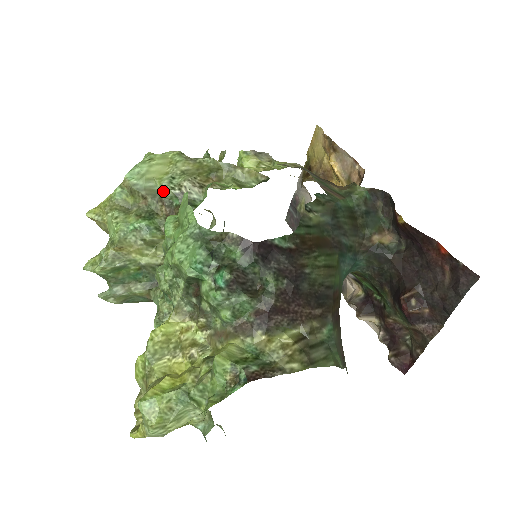
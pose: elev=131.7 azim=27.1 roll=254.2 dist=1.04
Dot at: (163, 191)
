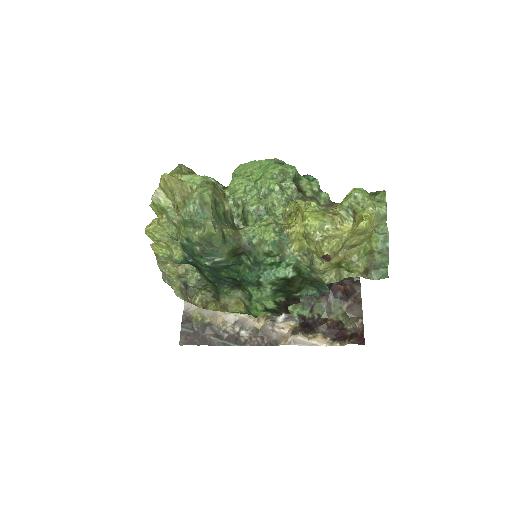
Dot at: occluded
